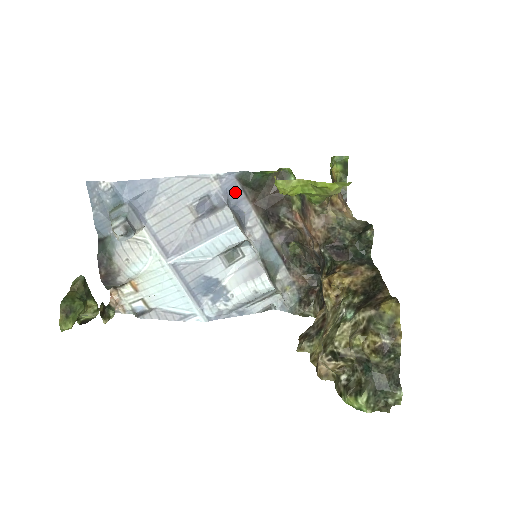
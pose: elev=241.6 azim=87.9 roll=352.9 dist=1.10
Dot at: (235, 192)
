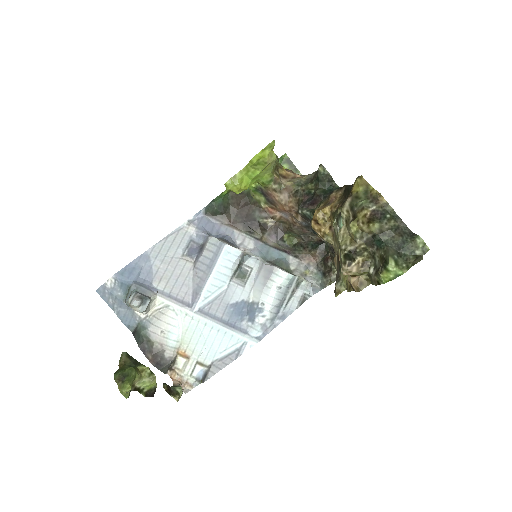
Dot at: (211, 225)
